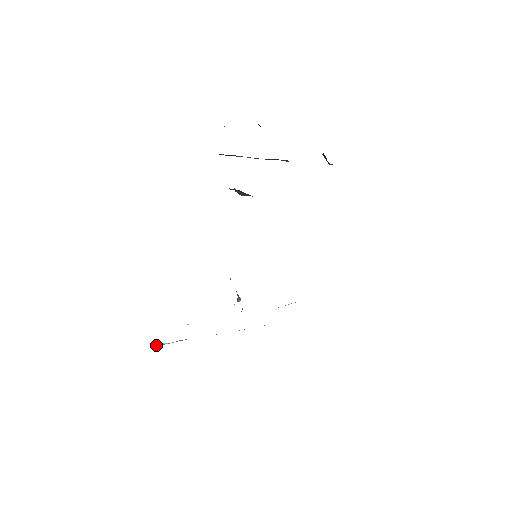
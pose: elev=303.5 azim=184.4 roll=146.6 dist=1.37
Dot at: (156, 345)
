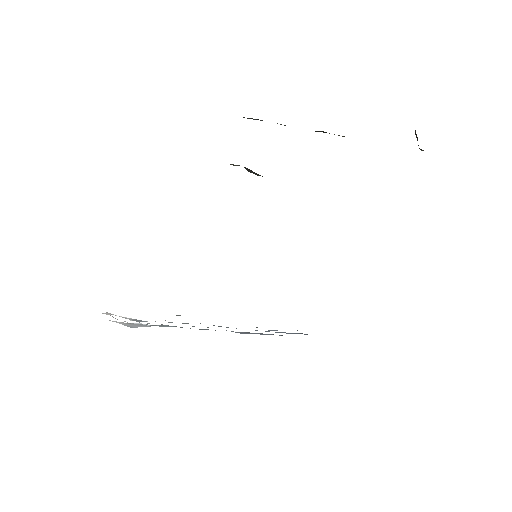
Dot at: occluded
